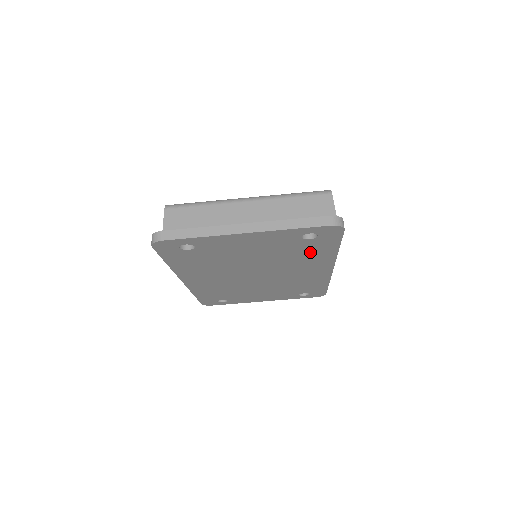
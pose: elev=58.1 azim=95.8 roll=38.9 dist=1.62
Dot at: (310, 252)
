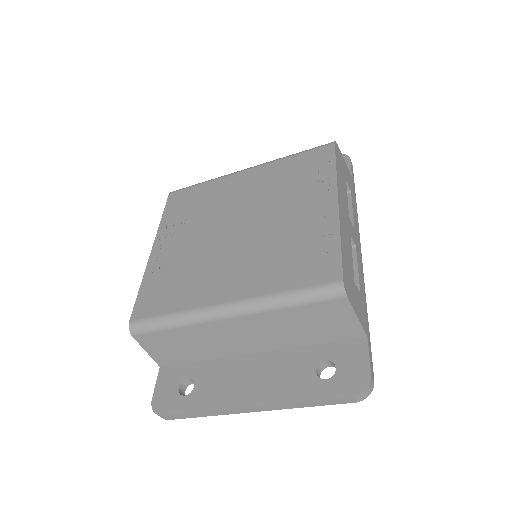
Dot at: occluded
